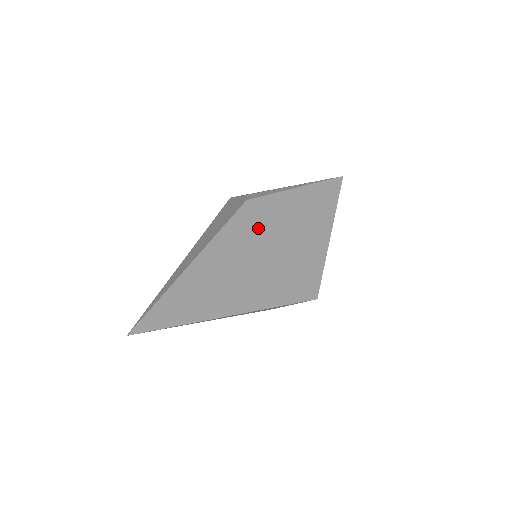
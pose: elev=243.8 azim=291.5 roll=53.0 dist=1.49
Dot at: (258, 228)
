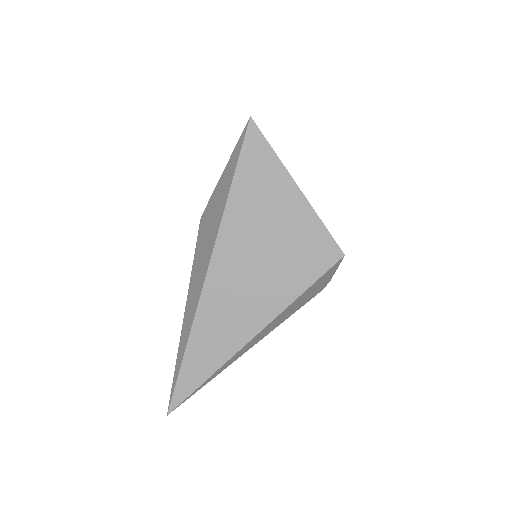
Dot at: (209, 245)
